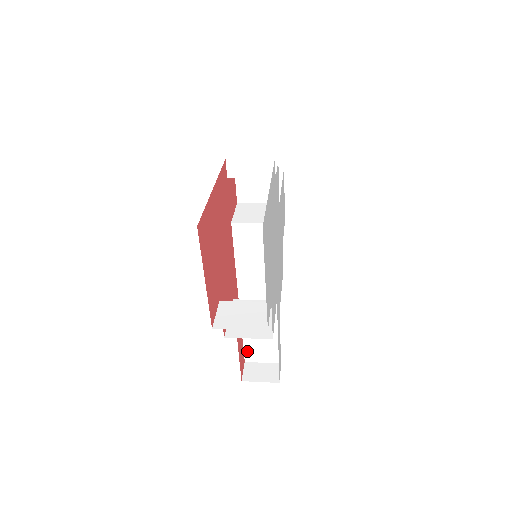
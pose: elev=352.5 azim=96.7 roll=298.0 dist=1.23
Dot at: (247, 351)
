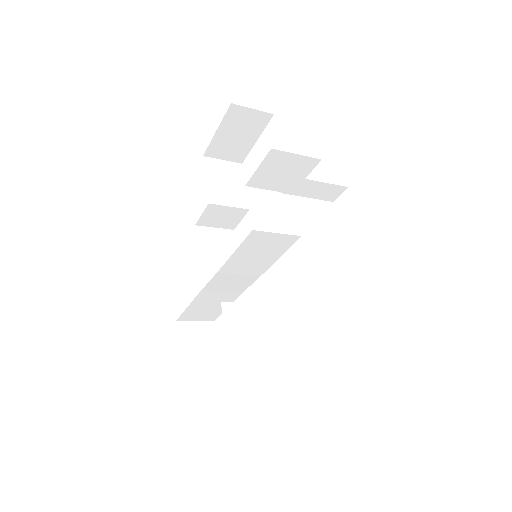
Dot at: (185, 314)
